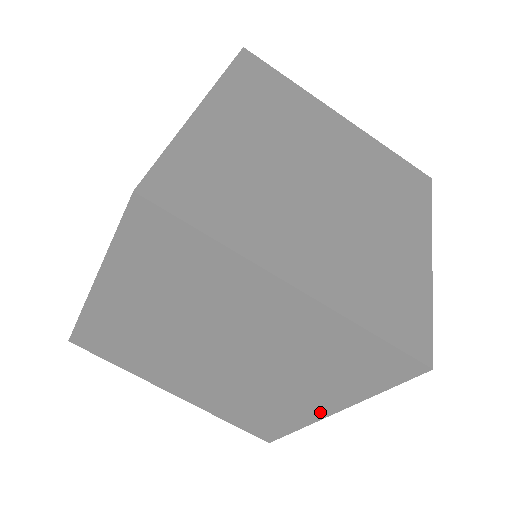
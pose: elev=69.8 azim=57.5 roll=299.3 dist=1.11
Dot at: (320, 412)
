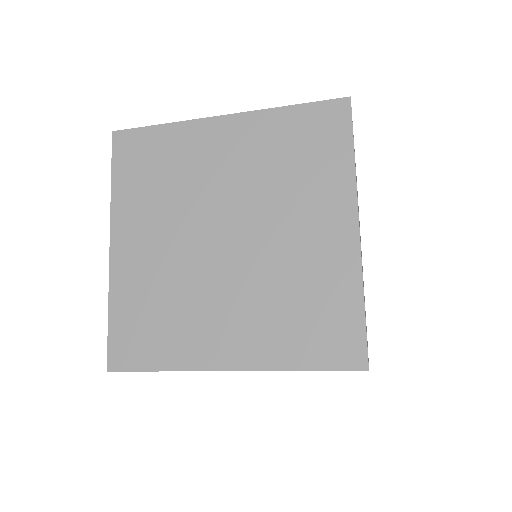
Dot at: occluded
